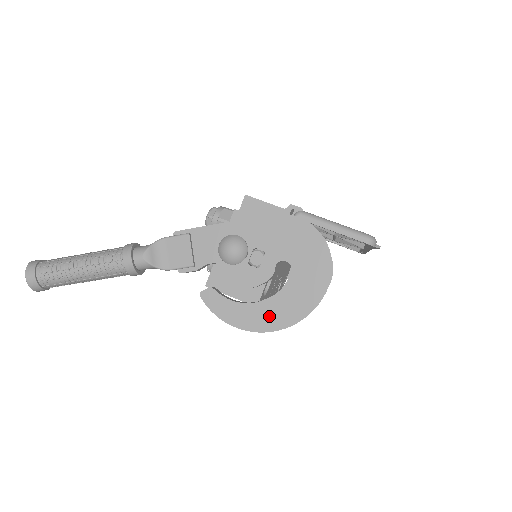
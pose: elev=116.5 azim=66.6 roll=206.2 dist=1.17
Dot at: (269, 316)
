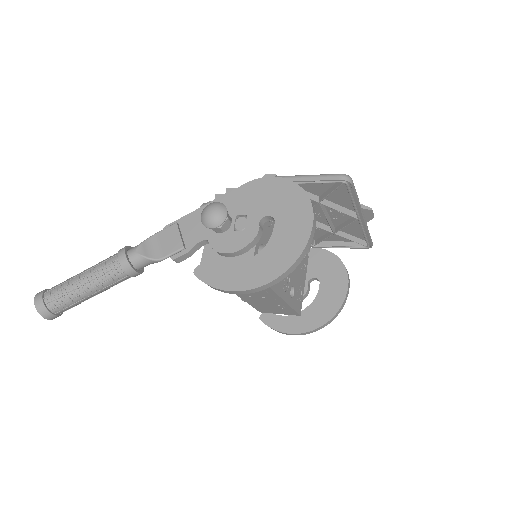
Dot at: (262, 269)
